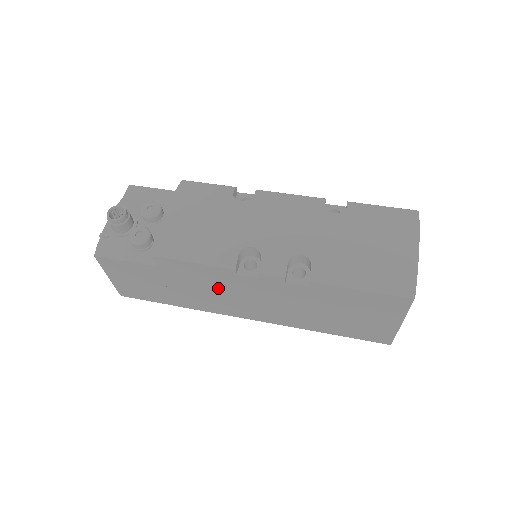
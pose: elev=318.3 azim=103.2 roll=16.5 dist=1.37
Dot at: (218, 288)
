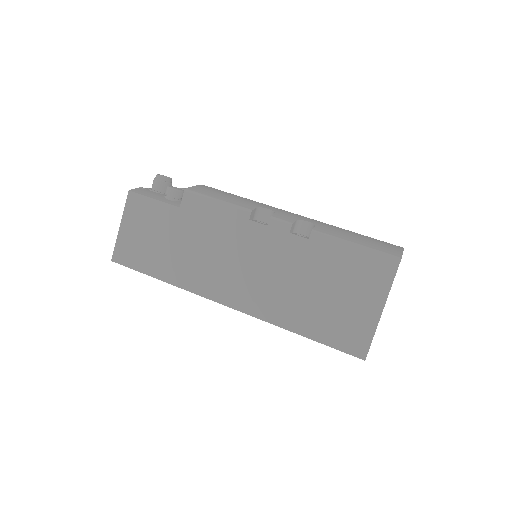
Dot at: (221, 244)
